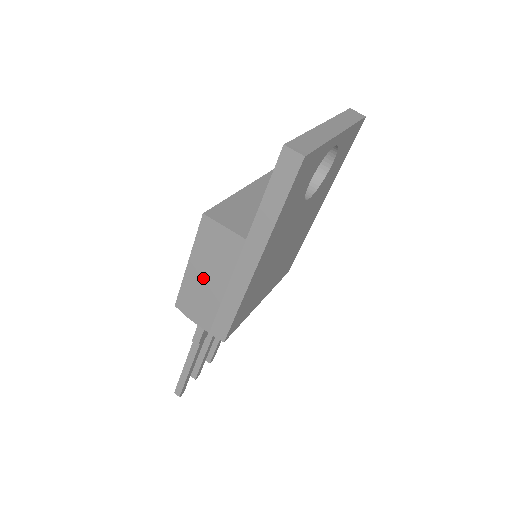
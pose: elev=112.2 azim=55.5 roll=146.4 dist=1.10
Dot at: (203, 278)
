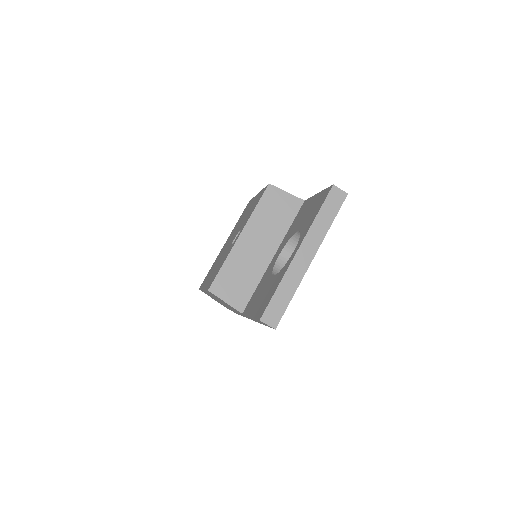
Dot at: (216, 299)
